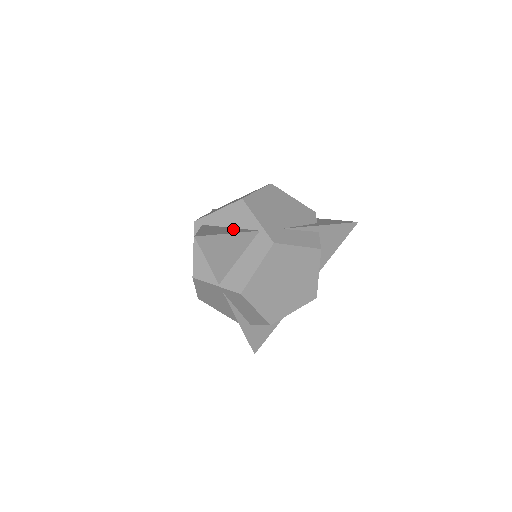
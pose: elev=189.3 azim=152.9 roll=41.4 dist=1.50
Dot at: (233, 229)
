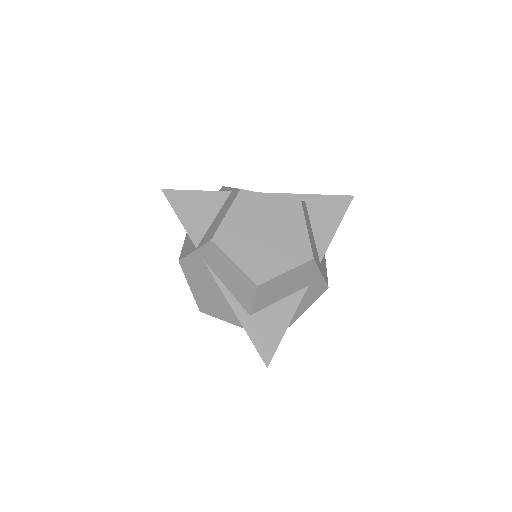
Dot at: occluded
